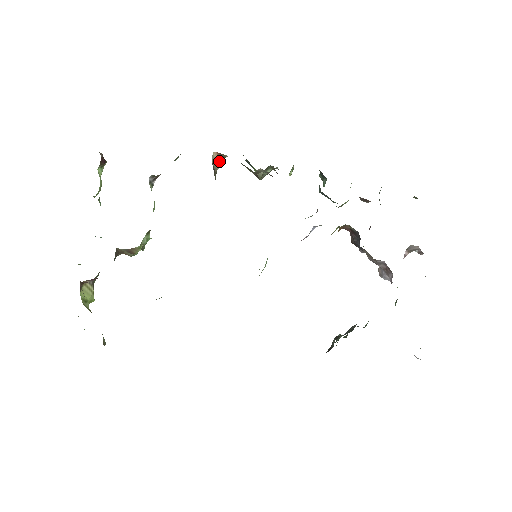
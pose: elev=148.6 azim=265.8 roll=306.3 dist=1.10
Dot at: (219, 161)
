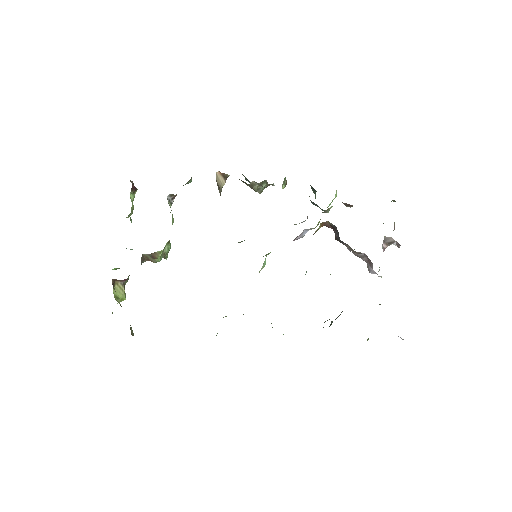
Dot at: (223, 180)
